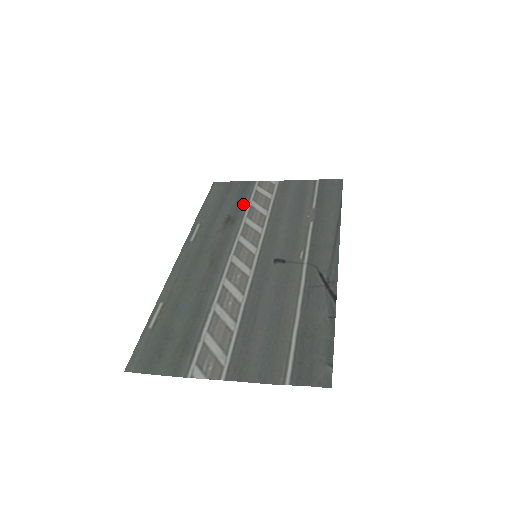
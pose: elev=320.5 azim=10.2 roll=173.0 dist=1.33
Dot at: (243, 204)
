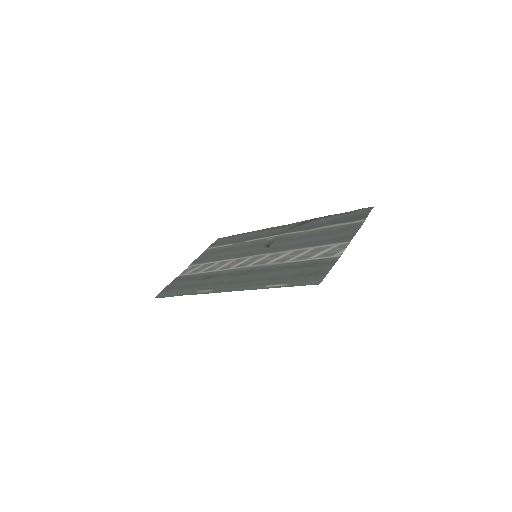
Dot at: (197, 276)
